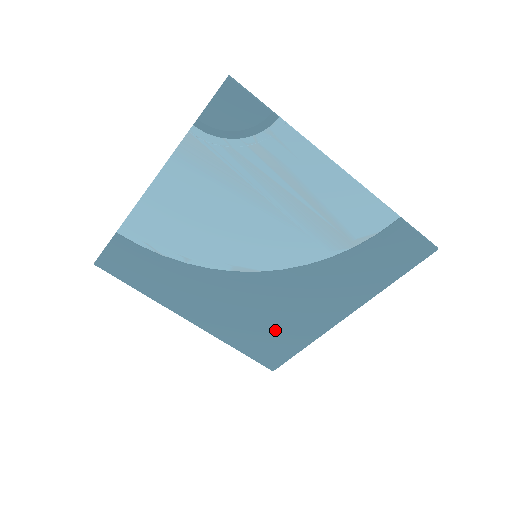
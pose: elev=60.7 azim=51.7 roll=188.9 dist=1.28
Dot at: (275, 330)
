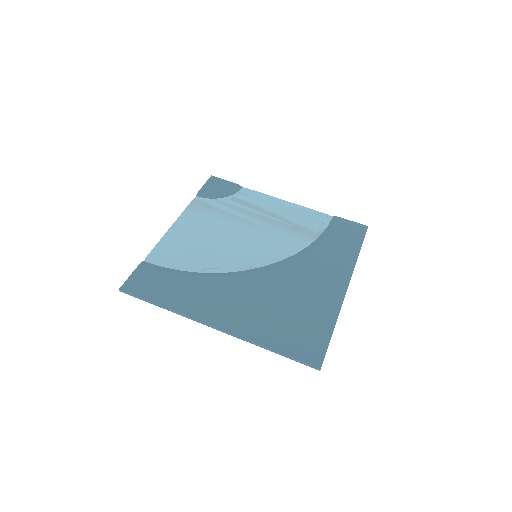
Dot at: (298, 314)
